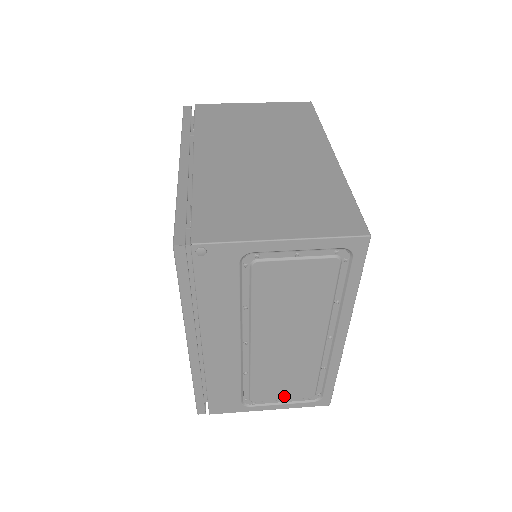
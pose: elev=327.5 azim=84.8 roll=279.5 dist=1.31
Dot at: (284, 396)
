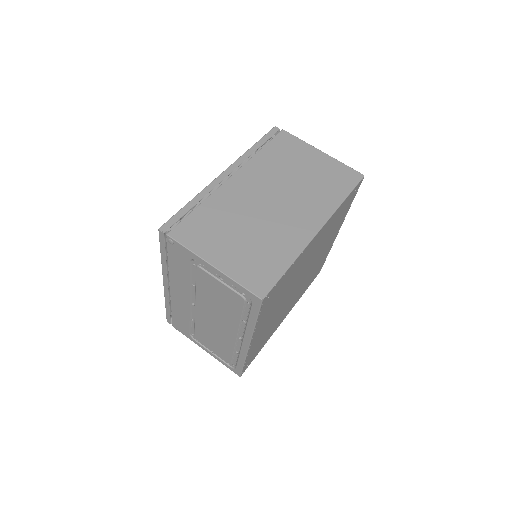
Dot at: (213, 350)
